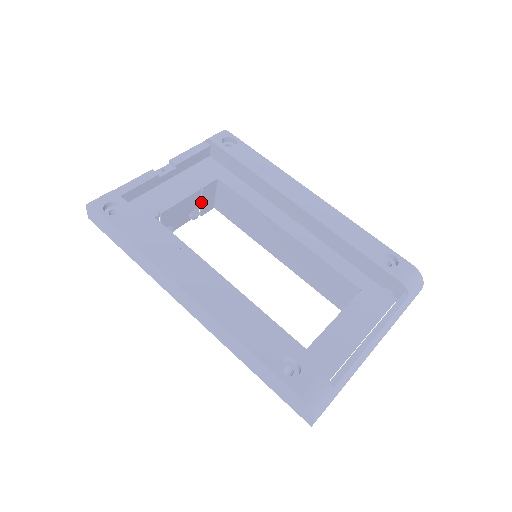
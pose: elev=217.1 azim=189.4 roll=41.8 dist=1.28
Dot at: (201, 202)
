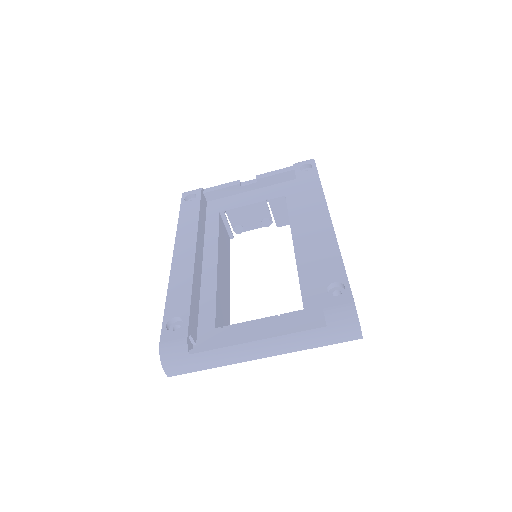
Dot at: (272, 213)
